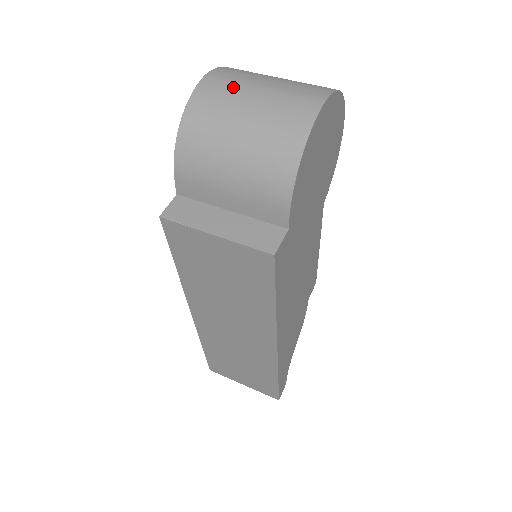
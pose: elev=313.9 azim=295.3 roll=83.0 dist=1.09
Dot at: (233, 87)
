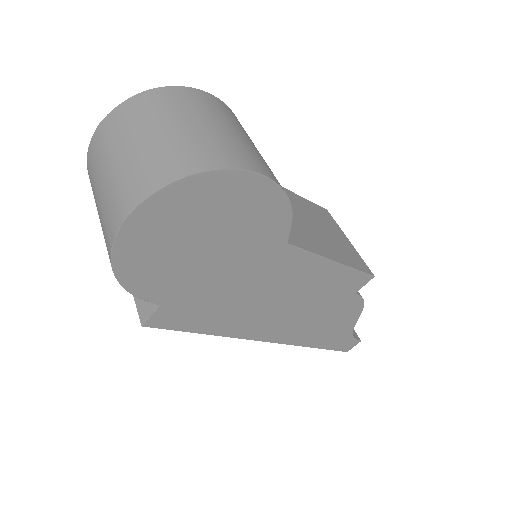
Dot at: (100, 156)
